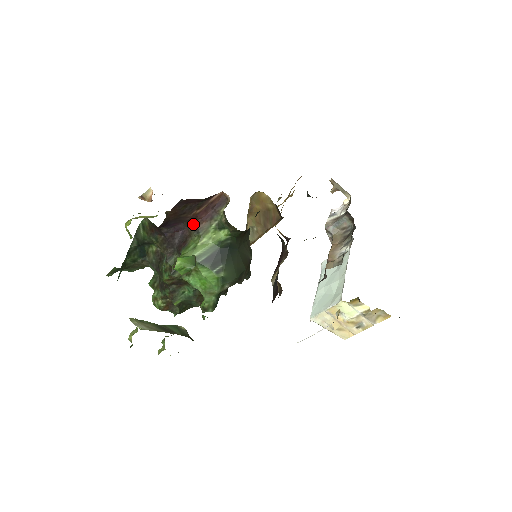
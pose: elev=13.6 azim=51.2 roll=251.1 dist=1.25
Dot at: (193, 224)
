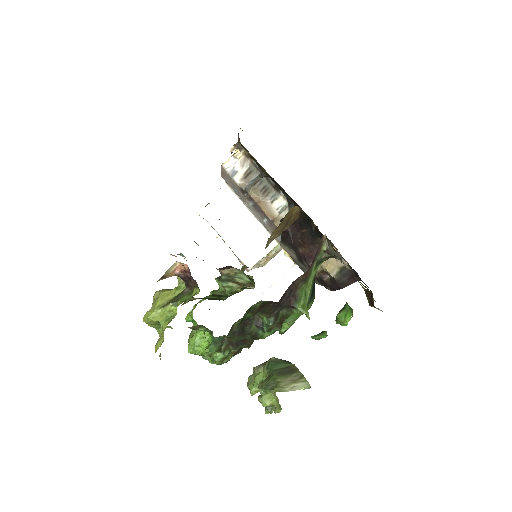
Dot at: (302, 276)
